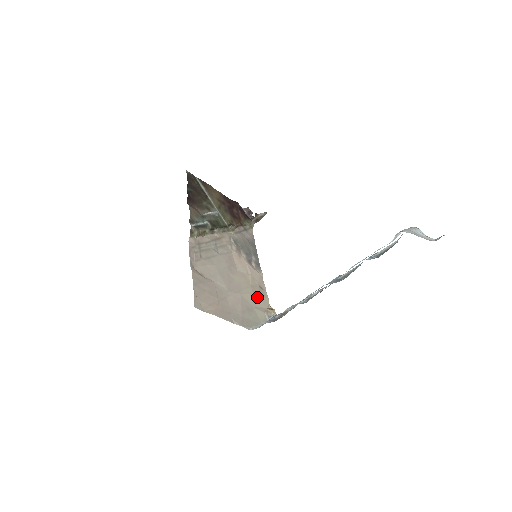
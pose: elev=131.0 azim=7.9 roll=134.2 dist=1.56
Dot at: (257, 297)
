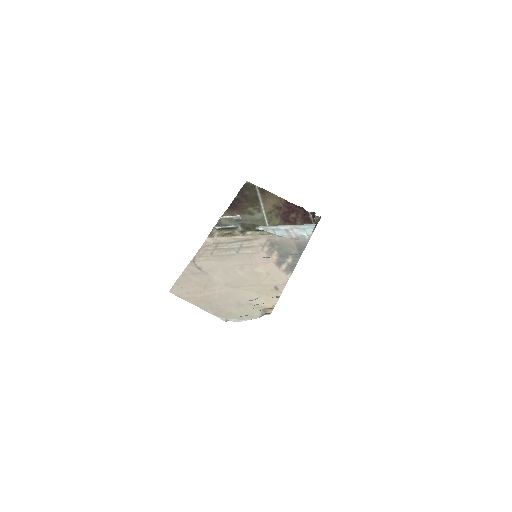
Dot at: (260, 295)
